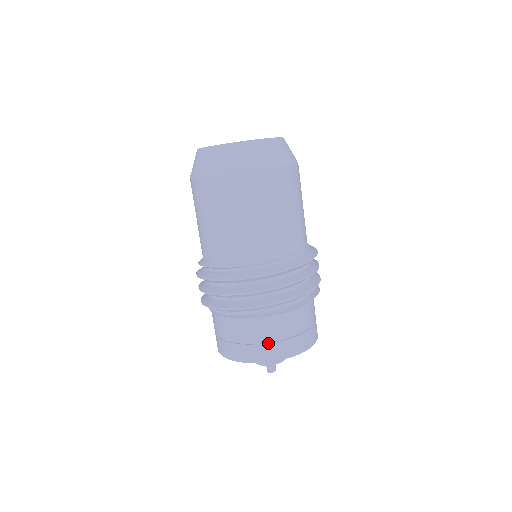
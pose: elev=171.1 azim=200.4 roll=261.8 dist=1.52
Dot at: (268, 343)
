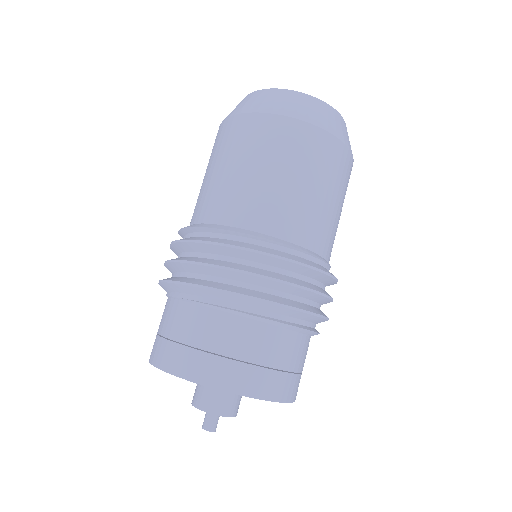
Dot at: (283, 371)
